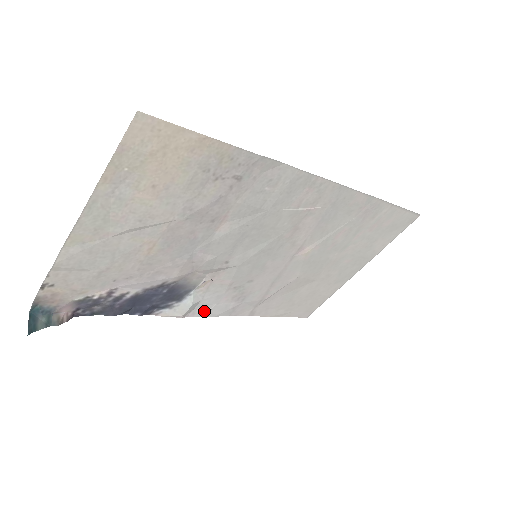
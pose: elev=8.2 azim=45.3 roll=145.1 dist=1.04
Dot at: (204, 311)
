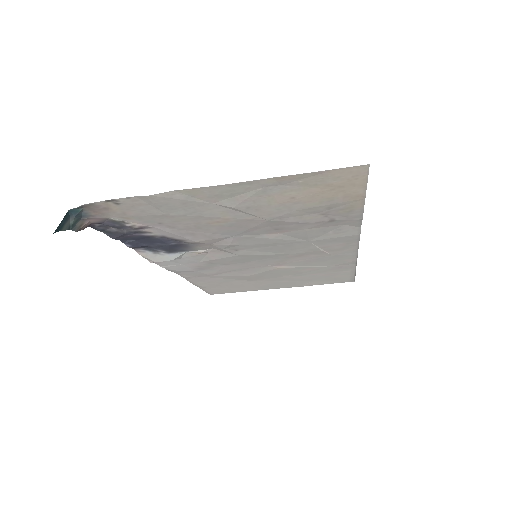
Dot at: (168, 264)
